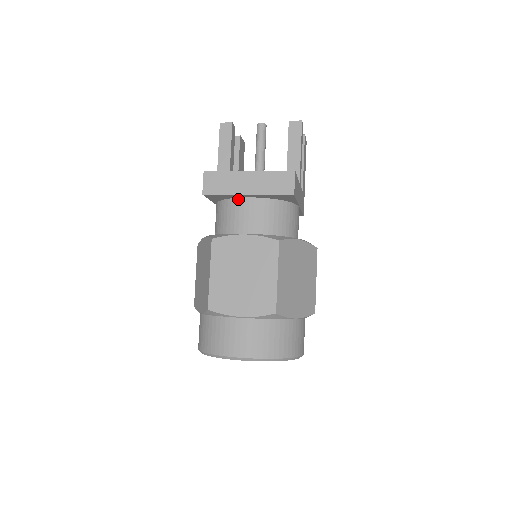
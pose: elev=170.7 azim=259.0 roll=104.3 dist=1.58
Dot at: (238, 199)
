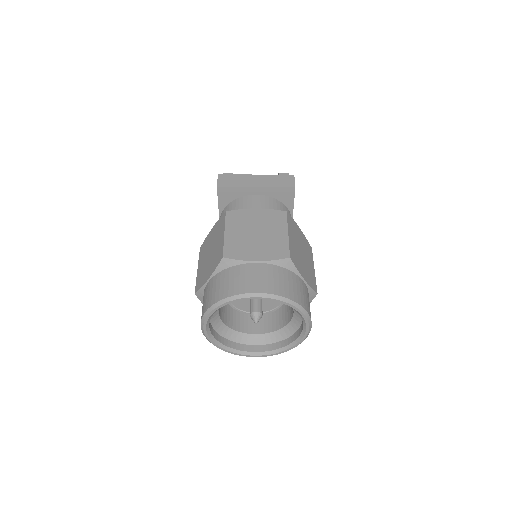
Dot at: (246, 196)
